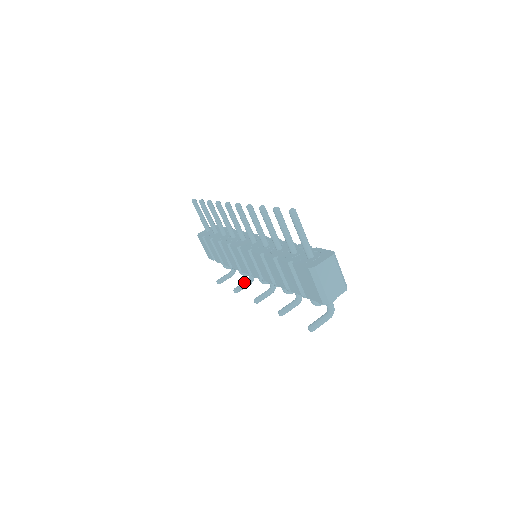
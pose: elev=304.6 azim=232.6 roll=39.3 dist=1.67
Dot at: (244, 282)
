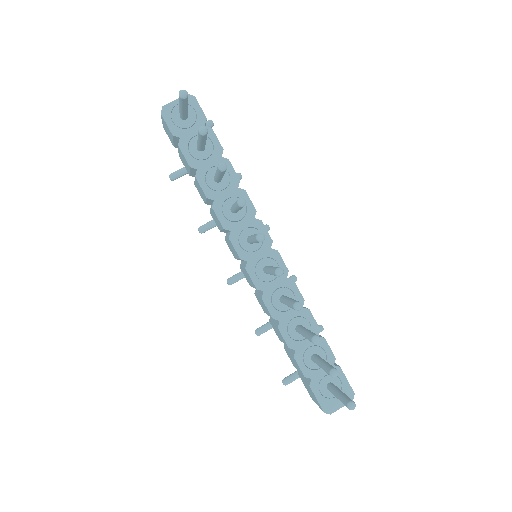
Dot at: occluded
